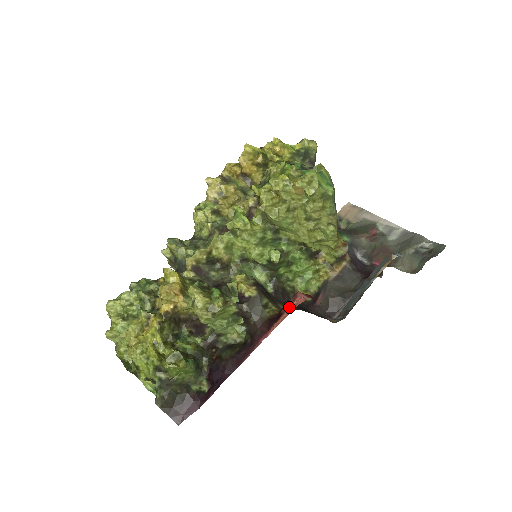
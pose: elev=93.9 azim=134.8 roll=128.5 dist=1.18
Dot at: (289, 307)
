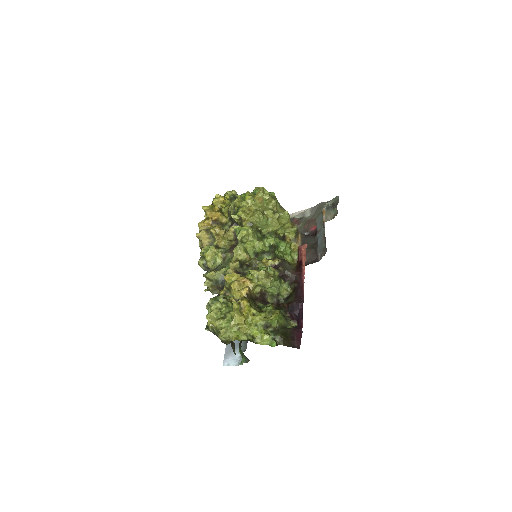
Dot at: (302, 254)
